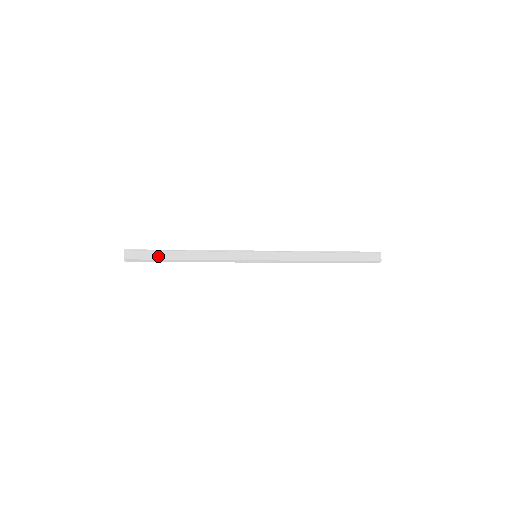
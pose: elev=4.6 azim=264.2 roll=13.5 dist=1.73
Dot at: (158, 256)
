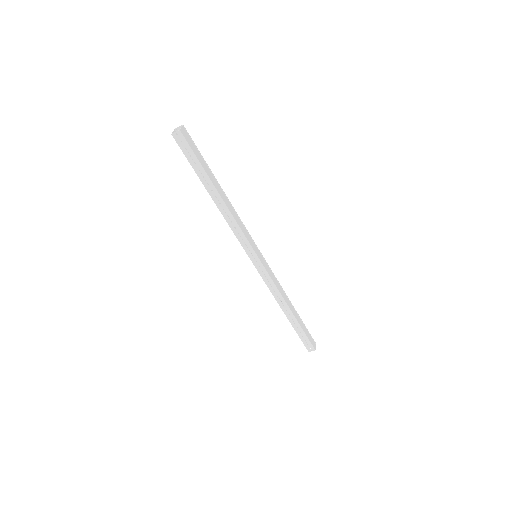
Dot at: (204, 165)
